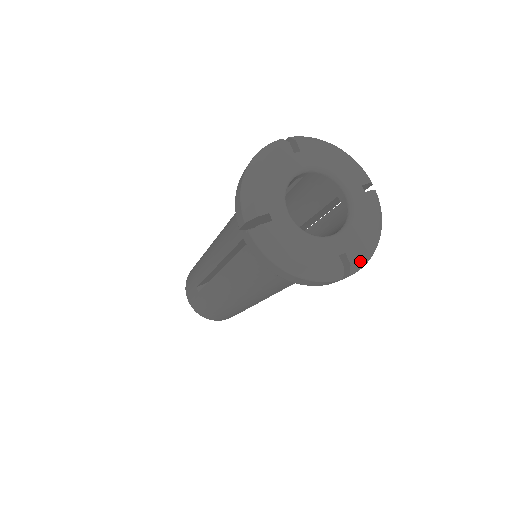
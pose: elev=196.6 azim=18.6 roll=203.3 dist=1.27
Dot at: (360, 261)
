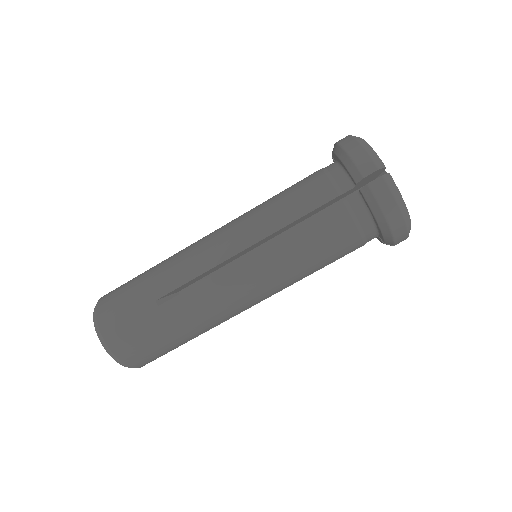
Dot at: occluded
